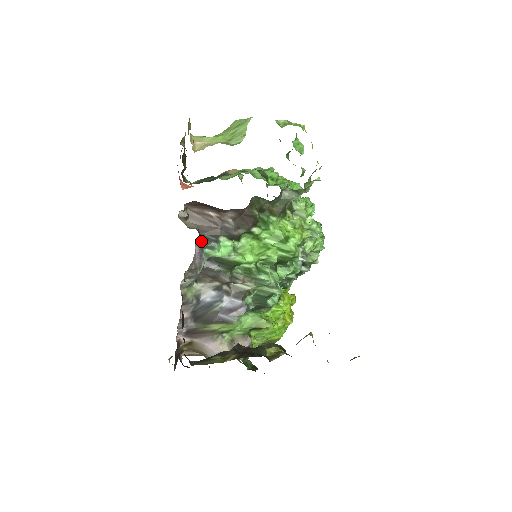
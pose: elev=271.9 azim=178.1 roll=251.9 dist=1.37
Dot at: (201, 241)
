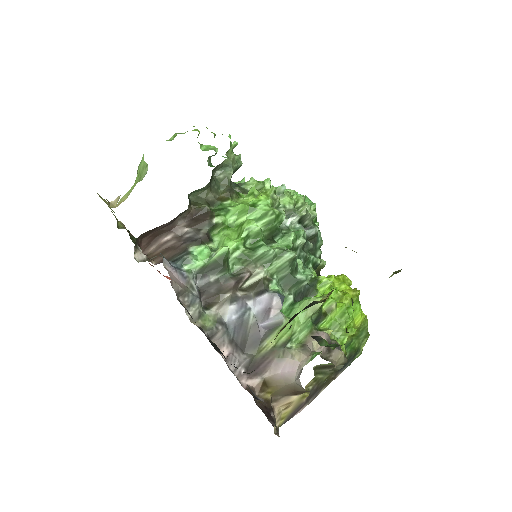
Dot at: (172, 263)
